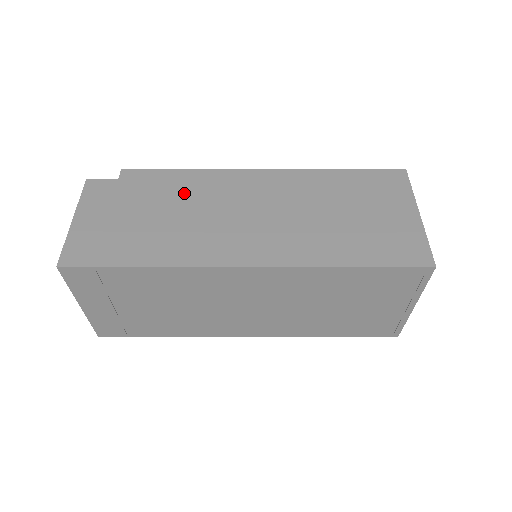
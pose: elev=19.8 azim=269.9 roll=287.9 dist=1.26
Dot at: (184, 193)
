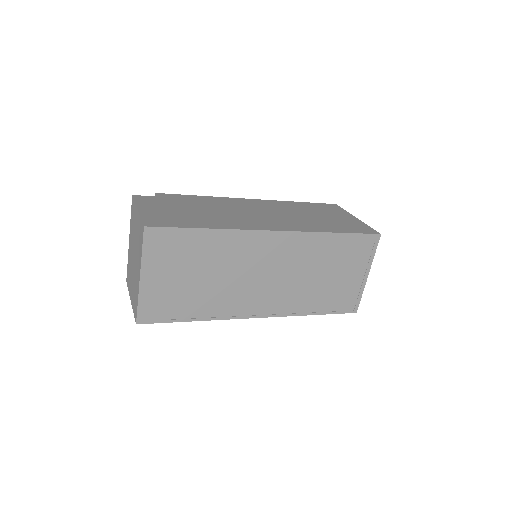
Dot at: (210, 204)
